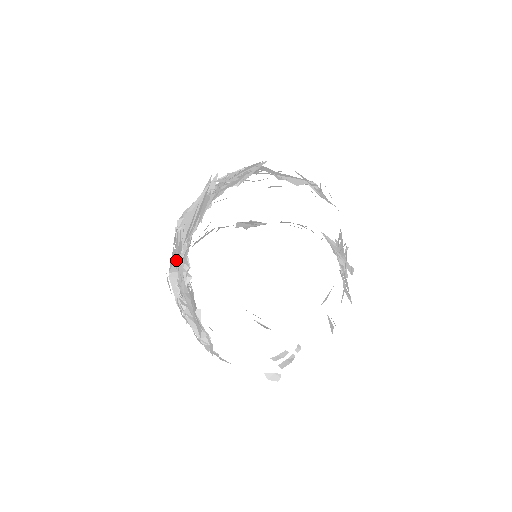
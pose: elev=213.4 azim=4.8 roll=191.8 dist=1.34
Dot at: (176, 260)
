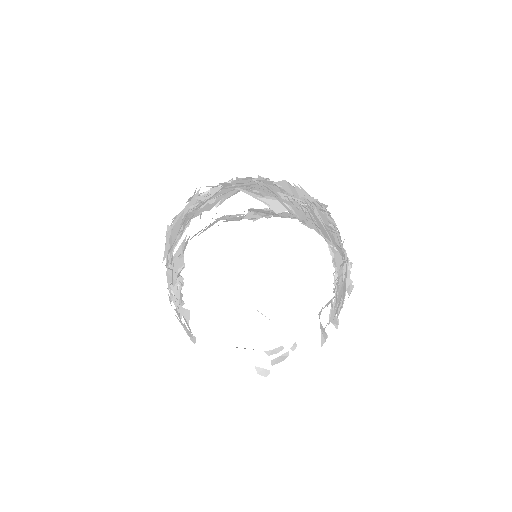
Dot at: (174, 256)
